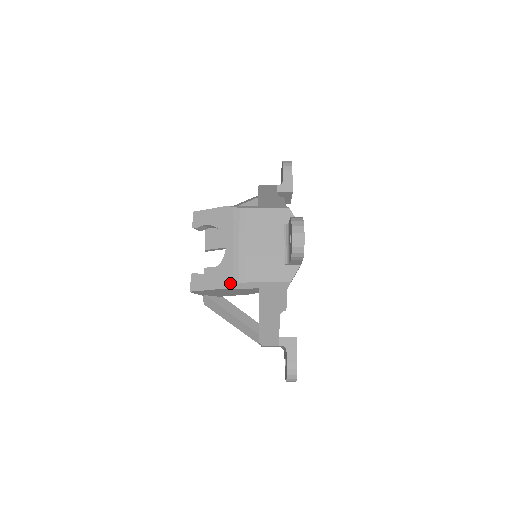
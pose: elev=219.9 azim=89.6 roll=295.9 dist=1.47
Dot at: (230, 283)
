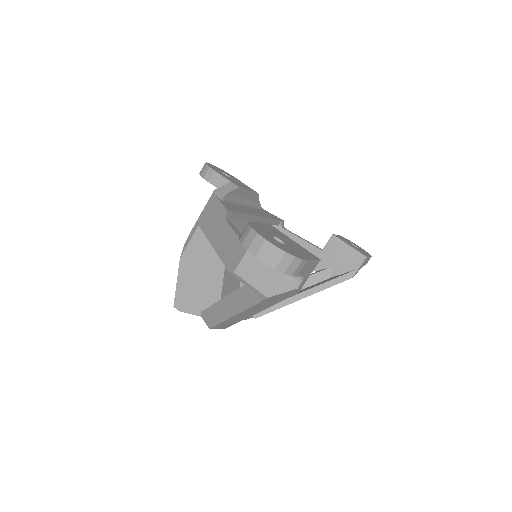
Dot at: (184, 252)
